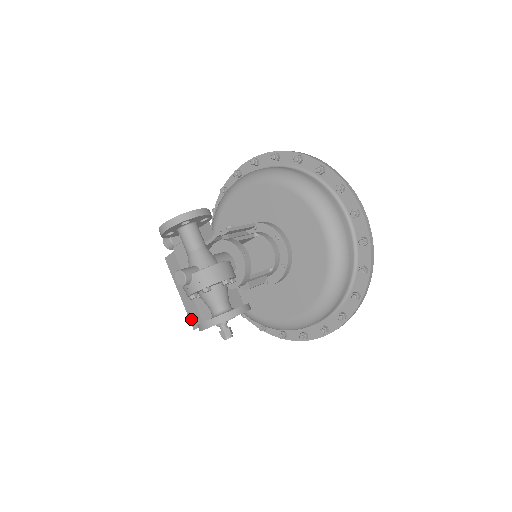
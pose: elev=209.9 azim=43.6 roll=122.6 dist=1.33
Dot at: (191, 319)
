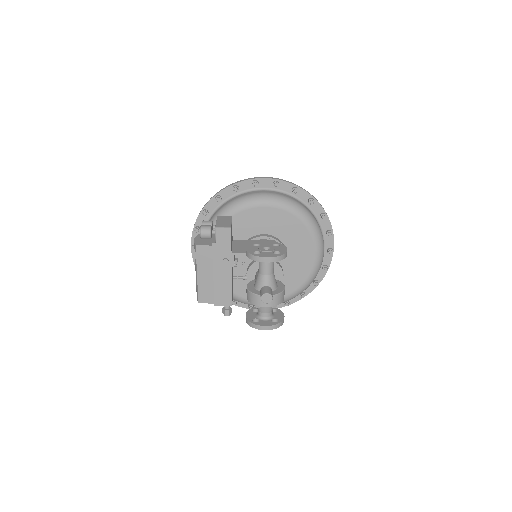
Dot at: (201, 295)
